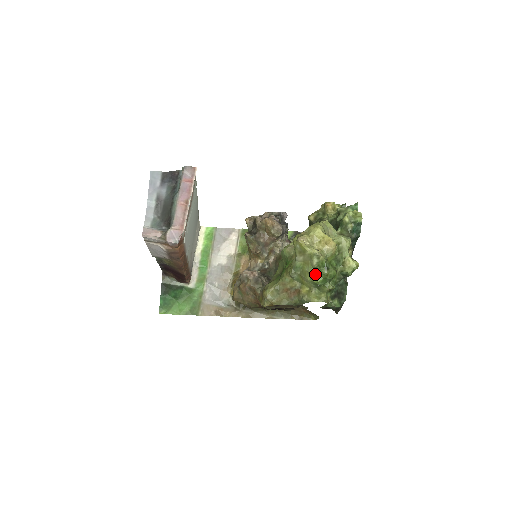
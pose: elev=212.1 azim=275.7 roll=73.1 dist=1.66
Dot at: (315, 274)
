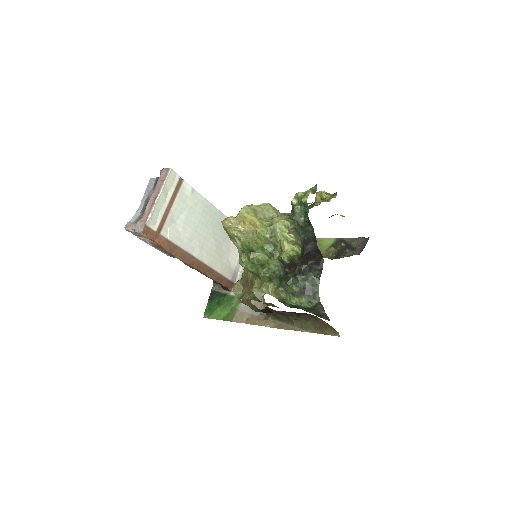
Dot at: (245, 259)
